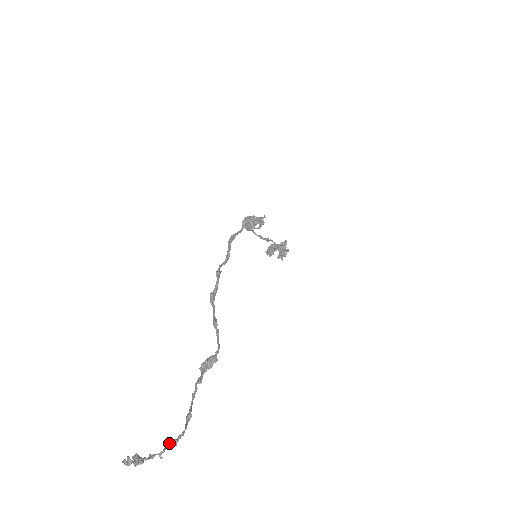
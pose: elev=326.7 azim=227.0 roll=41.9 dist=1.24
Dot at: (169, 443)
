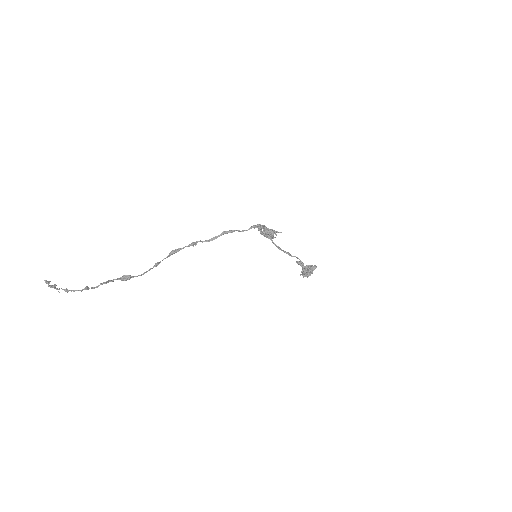
Dot at: occluded
